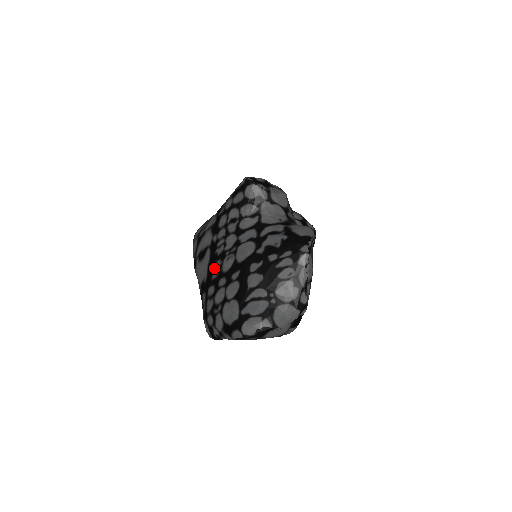
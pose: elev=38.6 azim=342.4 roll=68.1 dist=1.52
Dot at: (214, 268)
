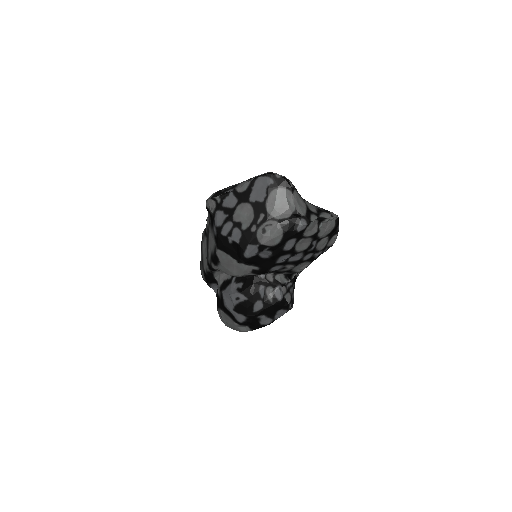
Dot at: occluded
